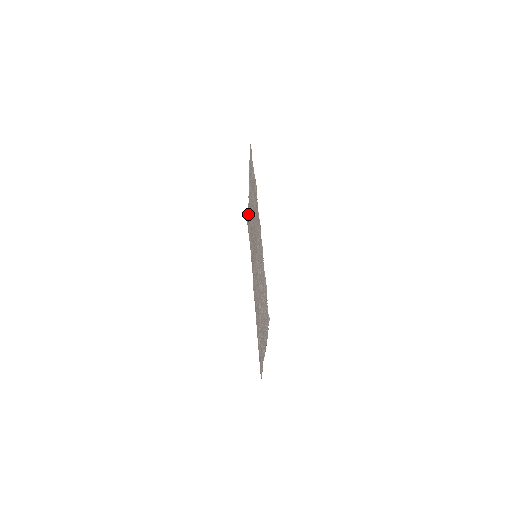
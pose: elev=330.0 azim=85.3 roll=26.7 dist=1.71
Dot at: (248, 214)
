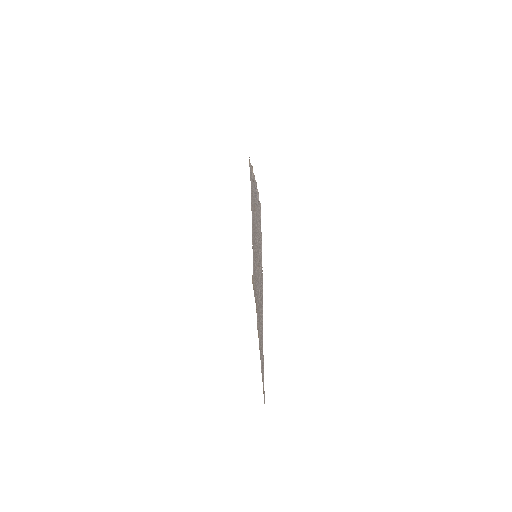
Dot at: occluded
